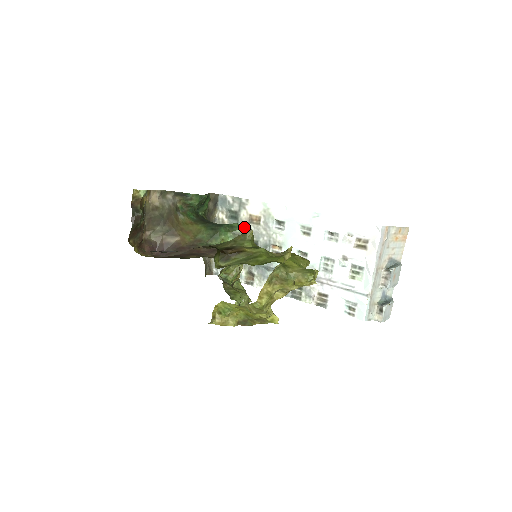
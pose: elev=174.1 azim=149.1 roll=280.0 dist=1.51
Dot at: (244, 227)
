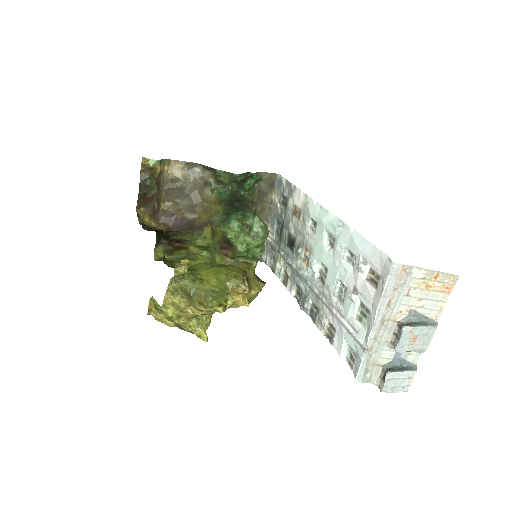
Dot at: (255, 219)
